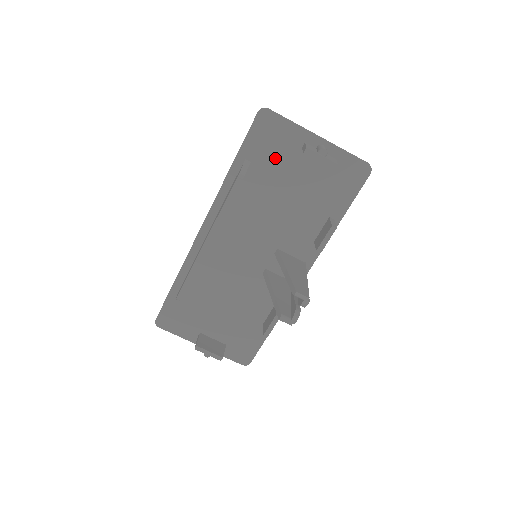
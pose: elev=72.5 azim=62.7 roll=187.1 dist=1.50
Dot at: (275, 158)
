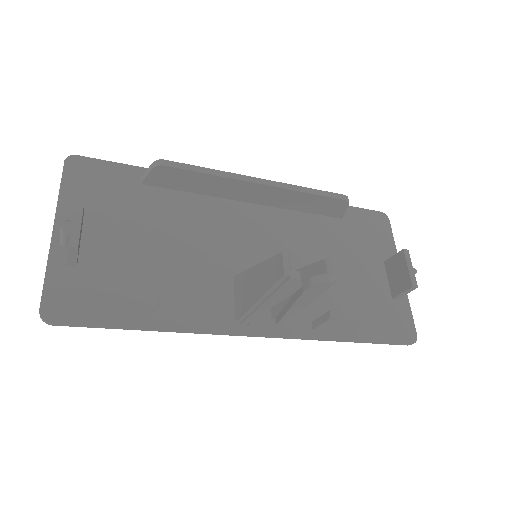
Dot at: (360, 240)
